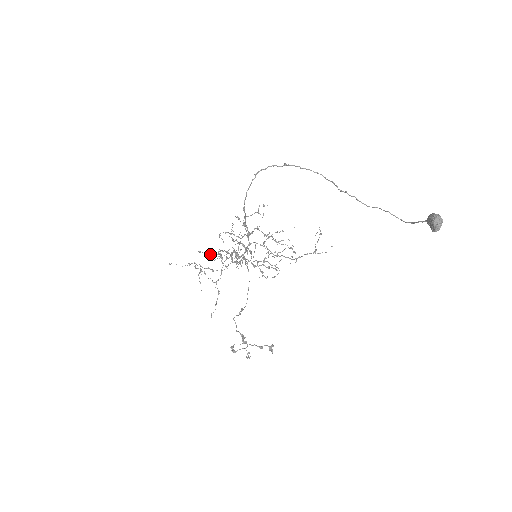
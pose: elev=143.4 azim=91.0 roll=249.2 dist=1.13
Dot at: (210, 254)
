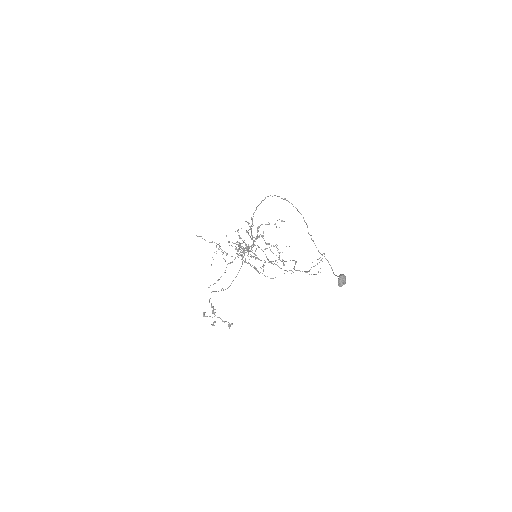
Dot at: occluded
